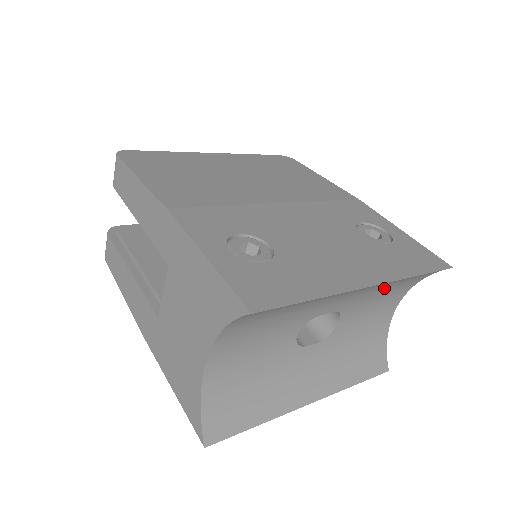
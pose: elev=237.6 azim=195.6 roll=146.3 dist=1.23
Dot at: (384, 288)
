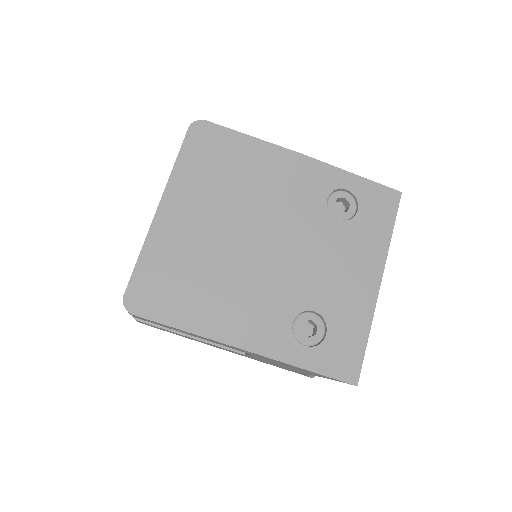
Dot at: occluded
